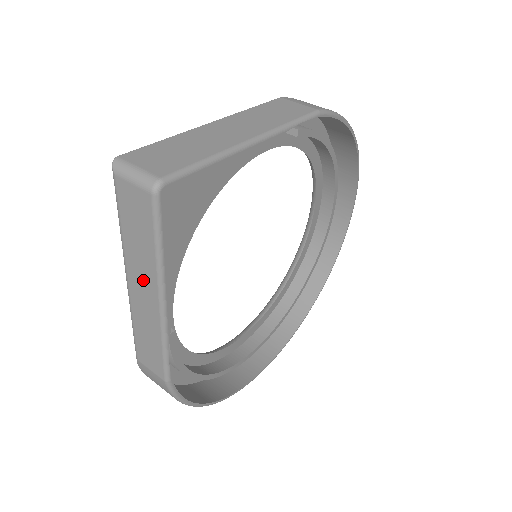
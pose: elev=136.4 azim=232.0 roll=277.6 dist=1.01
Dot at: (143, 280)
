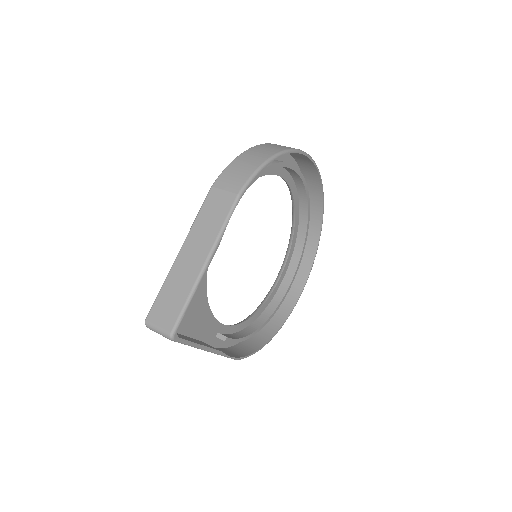
Dot at: occluded
